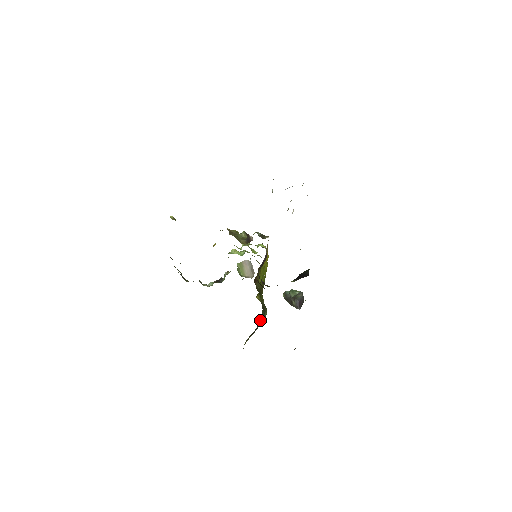
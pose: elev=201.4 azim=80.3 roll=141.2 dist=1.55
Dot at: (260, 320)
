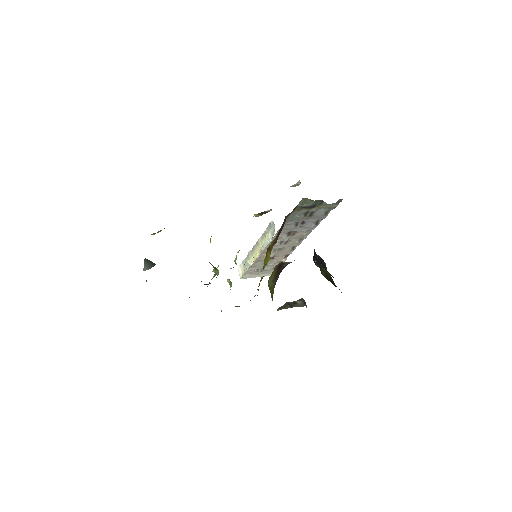
Dot at: occluded
